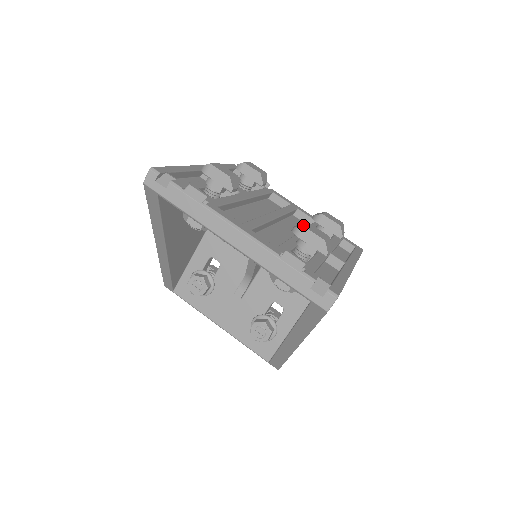
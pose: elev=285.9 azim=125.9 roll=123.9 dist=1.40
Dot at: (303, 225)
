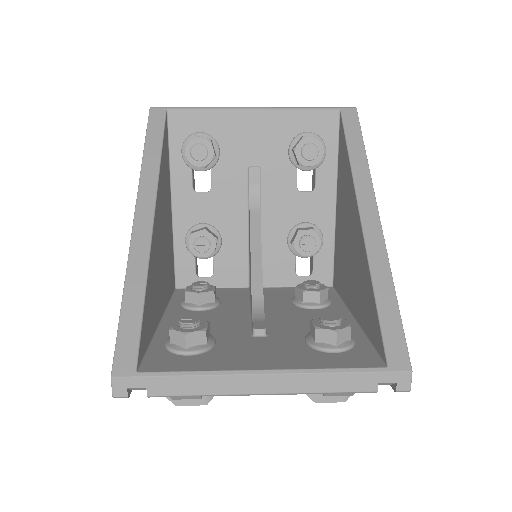
Dot at: occluded
